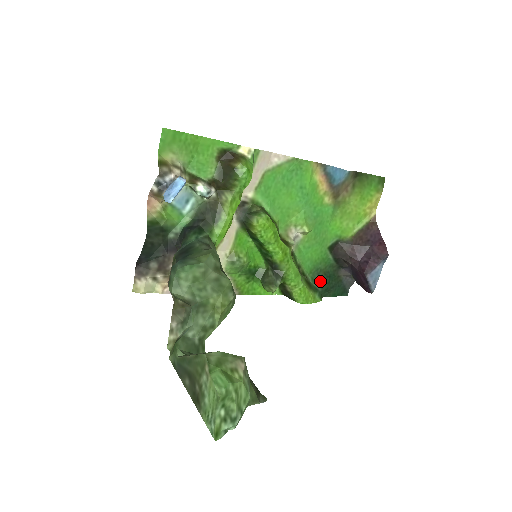
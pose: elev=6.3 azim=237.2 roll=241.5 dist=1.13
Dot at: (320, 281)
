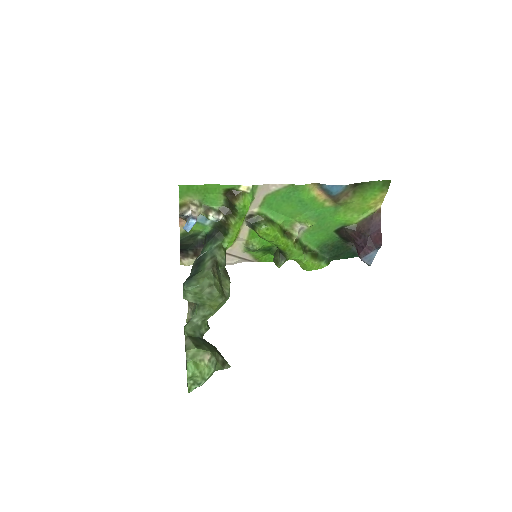
Dot at: (328, 252)
